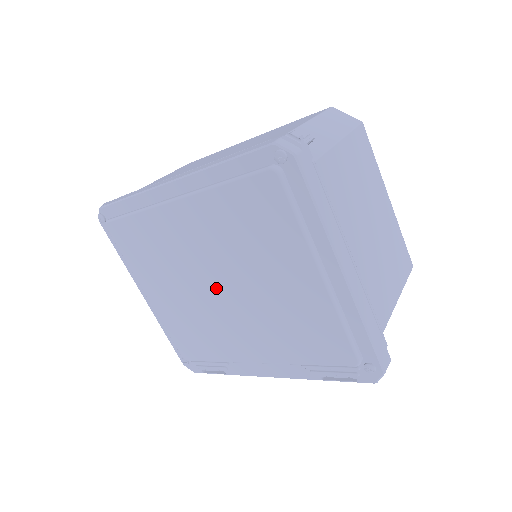
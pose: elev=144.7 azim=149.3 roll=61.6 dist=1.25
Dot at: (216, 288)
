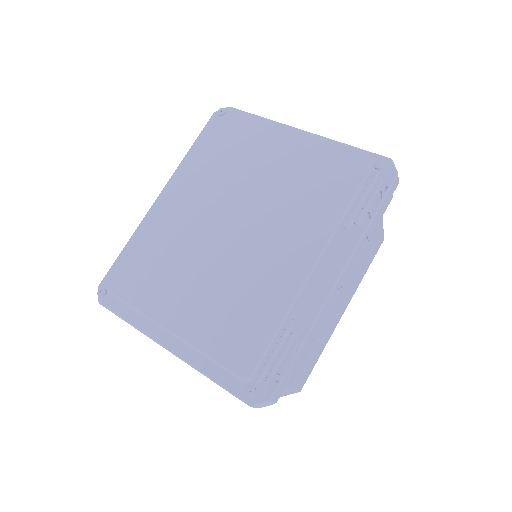
Dot at: (231, 233)
